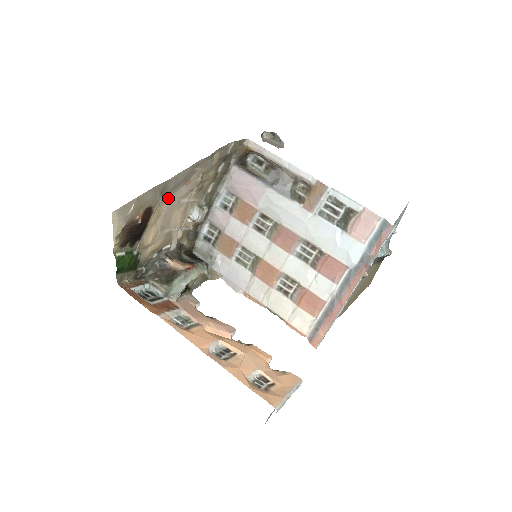
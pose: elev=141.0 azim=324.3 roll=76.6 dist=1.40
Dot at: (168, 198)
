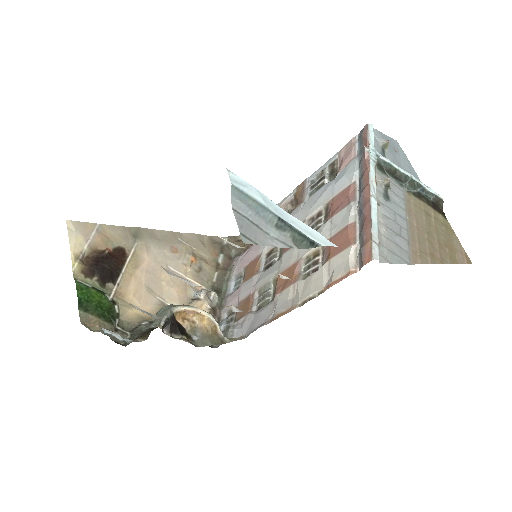
Dot at: (147, 251)
